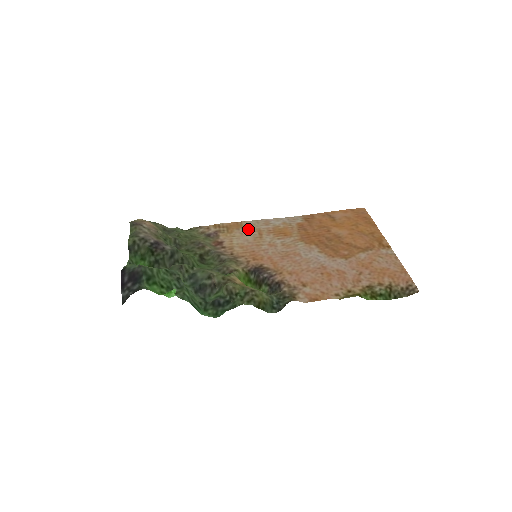
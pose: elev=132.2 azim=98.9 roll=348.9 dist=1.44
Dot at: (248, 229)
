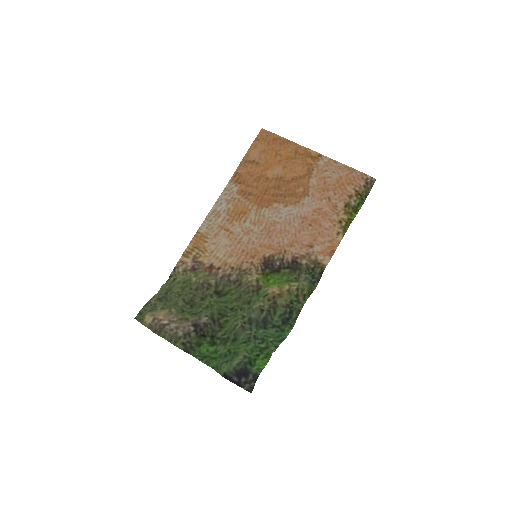
Dot at: (212, 234)
